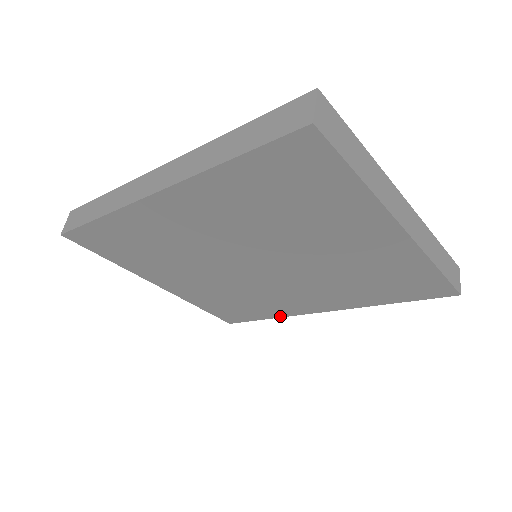
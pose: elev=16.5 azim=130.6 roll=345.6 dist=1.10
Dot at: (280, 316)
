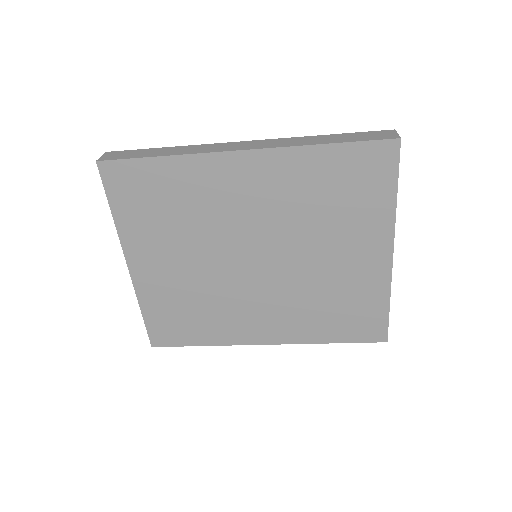
Dot at: (218, 343)
